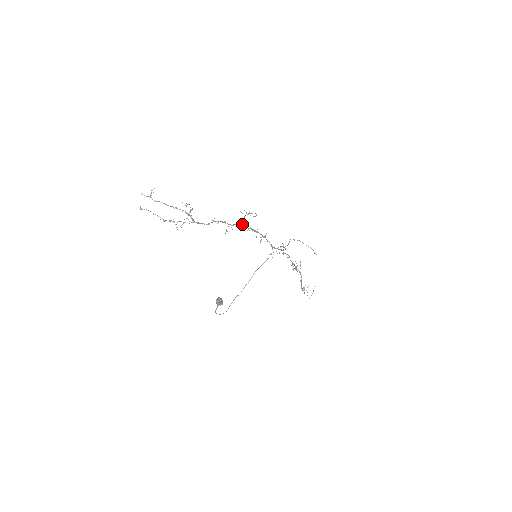
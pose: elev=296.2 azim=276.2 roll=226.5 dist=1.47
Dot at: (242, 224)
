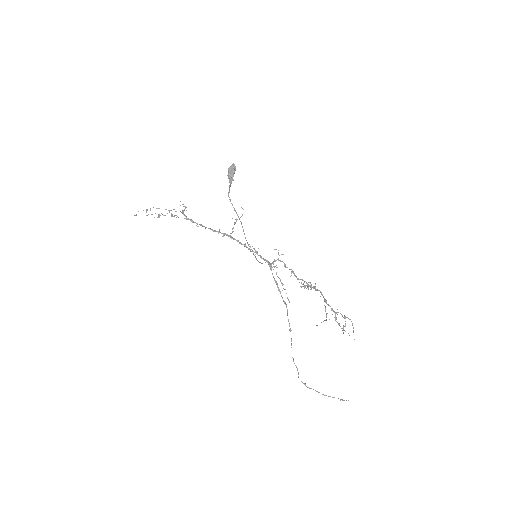
Dot at: occluded
